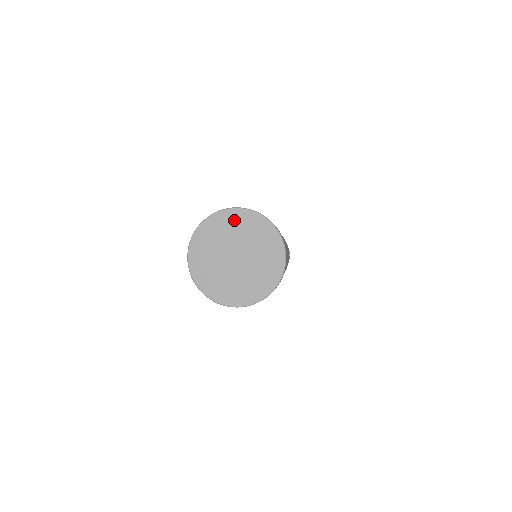
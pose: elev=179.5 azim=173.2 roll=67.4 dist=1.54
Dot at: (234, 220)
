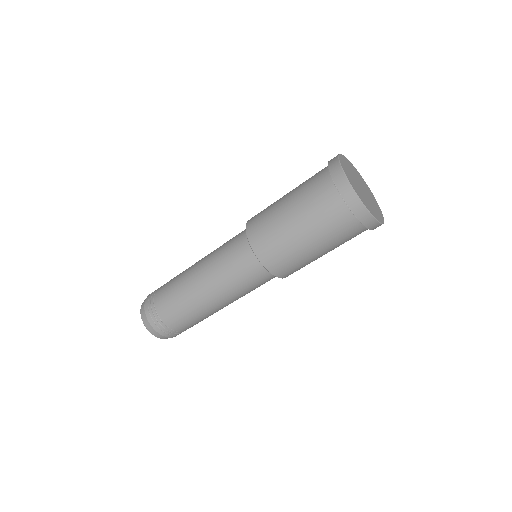
Dot at: (368, 188)
